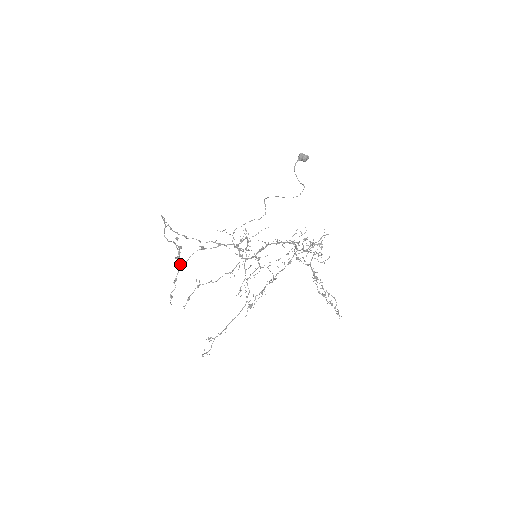
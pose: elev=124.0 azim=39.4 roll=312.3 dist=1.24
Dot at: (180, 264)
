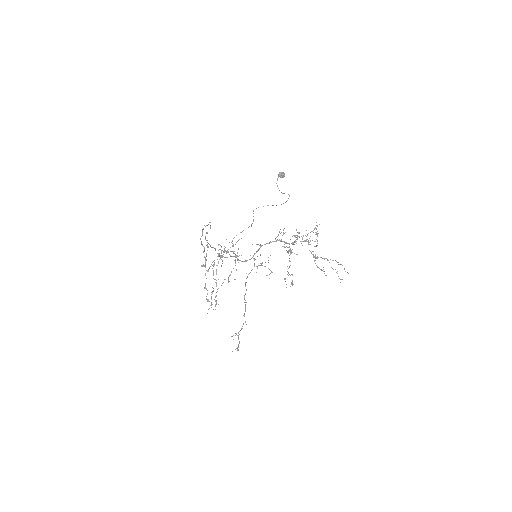
Dot at: (208, 270)
